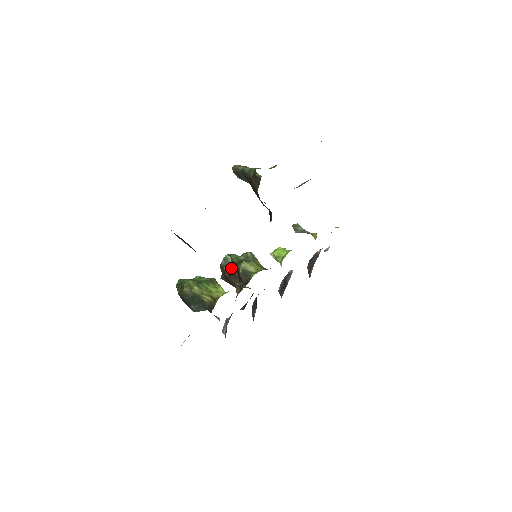
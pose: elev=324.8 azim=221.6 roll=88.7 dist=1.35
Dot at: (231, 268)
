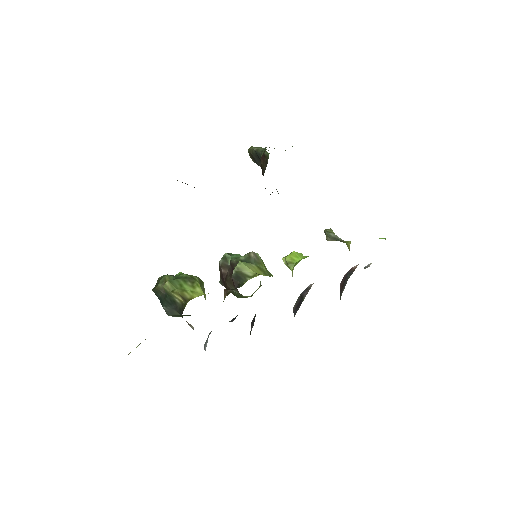
Dot at: (229, 269)
